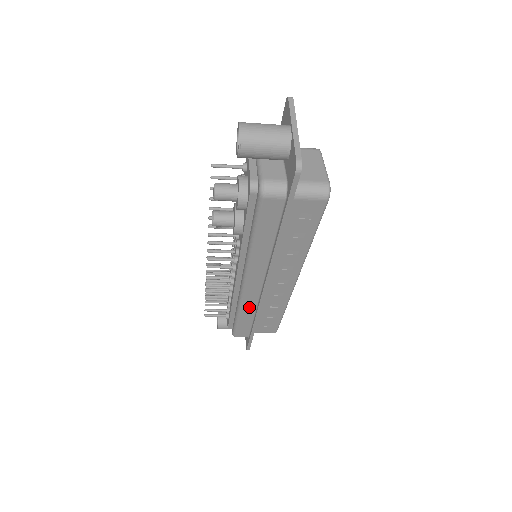
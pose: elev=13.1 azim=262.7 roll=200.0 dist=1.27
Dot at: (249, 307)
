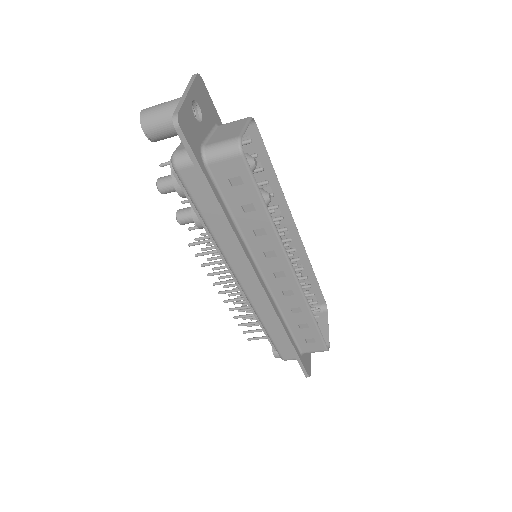
Dot at: (267, 315)
